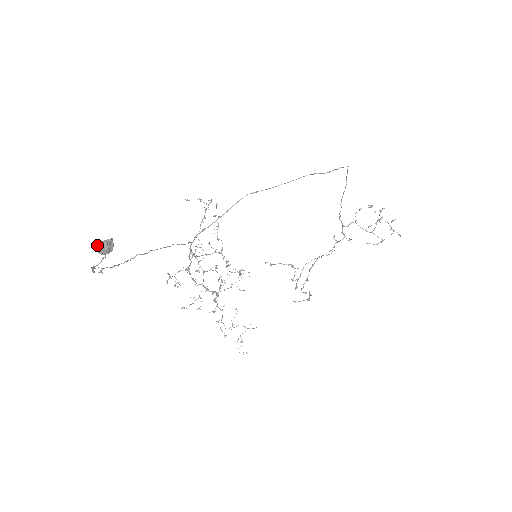
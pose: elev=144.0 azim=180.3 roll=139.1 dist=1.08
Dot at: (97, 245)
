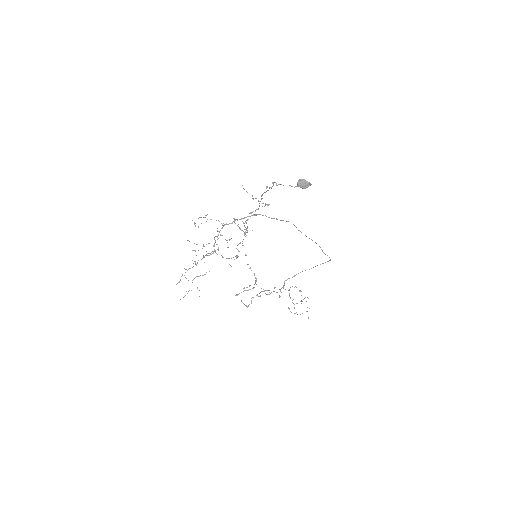
Dot at: (304, 179)
